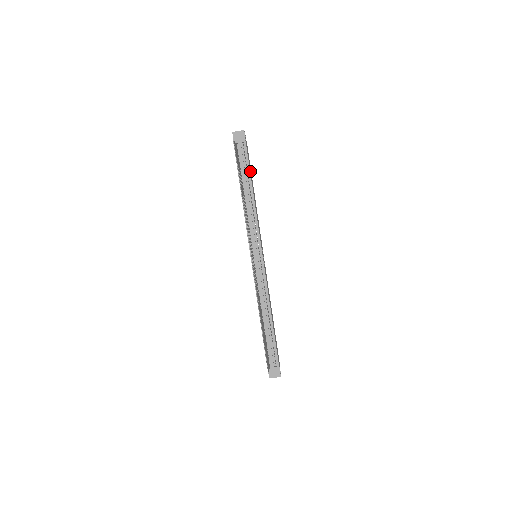
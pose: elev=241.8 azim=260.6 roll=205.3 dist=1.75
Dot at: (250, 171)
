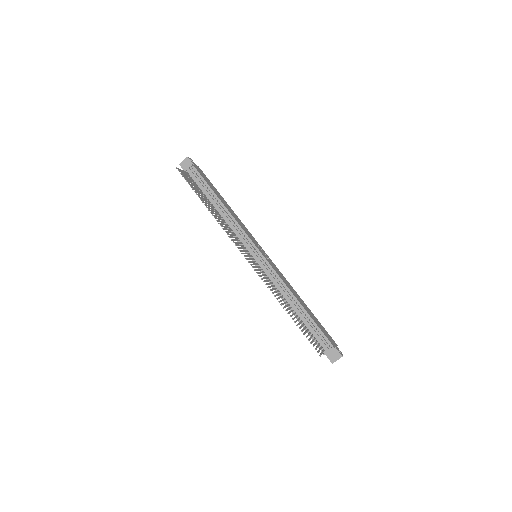
Dot at: (211, 187)
